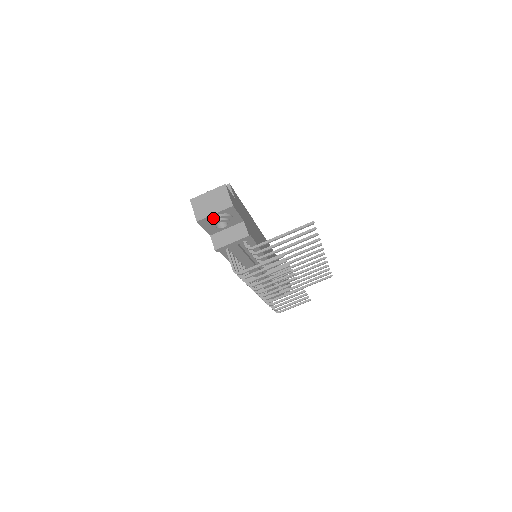
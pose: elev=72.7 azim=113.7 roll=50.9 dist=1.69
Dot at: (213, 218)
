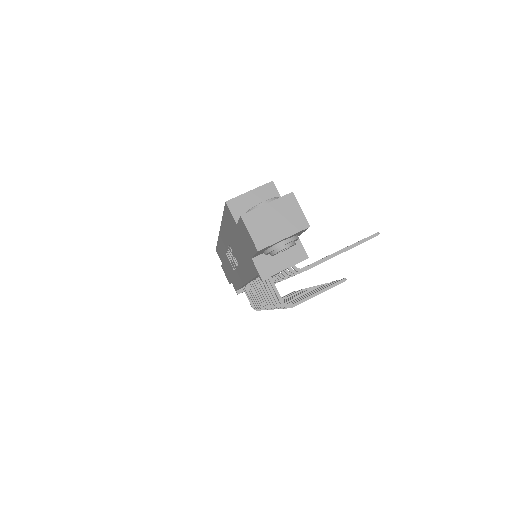
Dot at: (280, 244)
